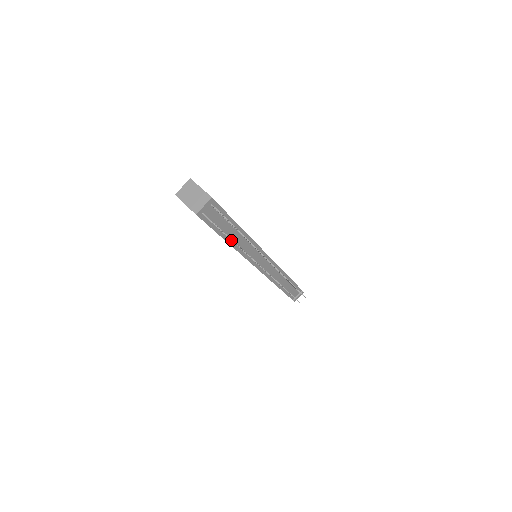
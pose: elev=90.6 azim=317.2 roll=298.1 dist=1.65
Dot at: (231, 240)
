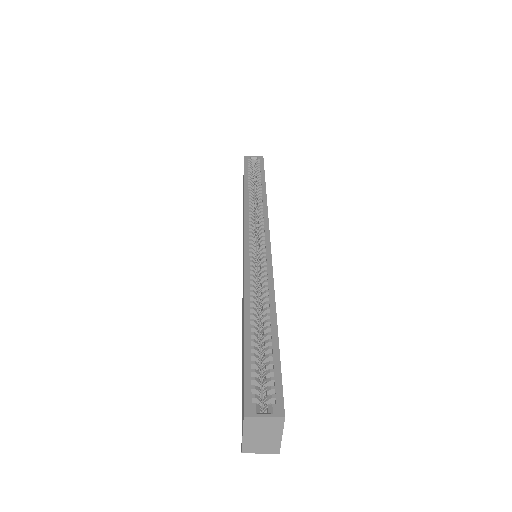
Dot at: occluded
